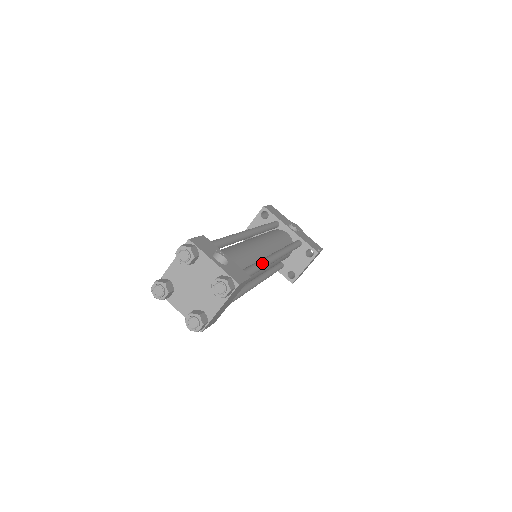
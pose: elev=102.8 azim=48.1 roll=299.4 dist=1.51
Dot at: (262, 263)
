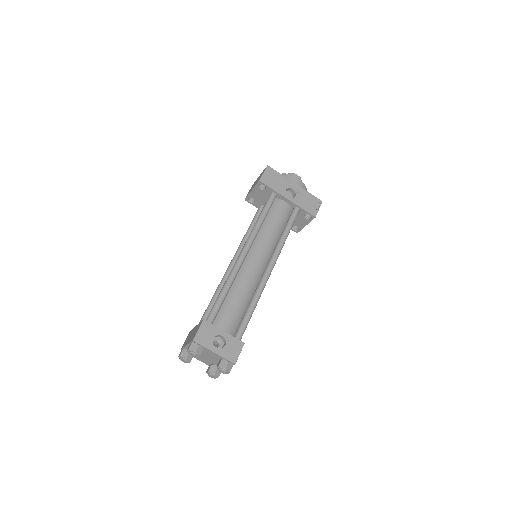
Dot at: (256, 301)
